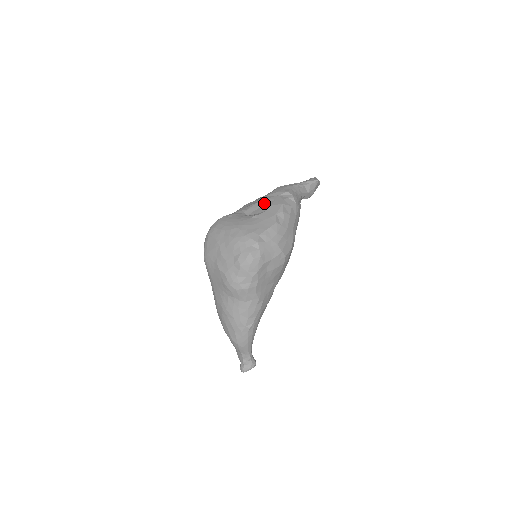
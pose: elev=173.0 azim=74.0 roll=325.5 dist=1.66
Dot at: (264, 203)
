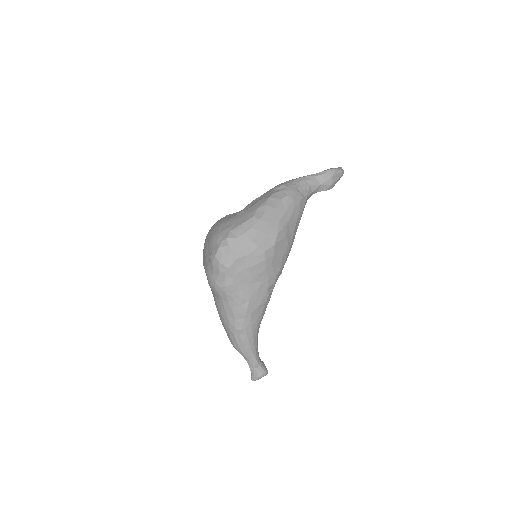
Dot at: (257, 200)
